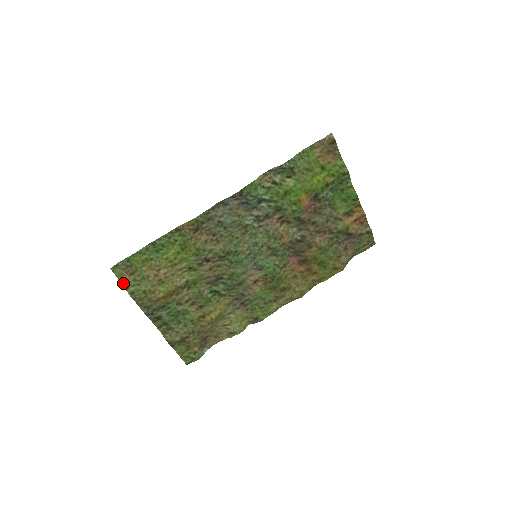
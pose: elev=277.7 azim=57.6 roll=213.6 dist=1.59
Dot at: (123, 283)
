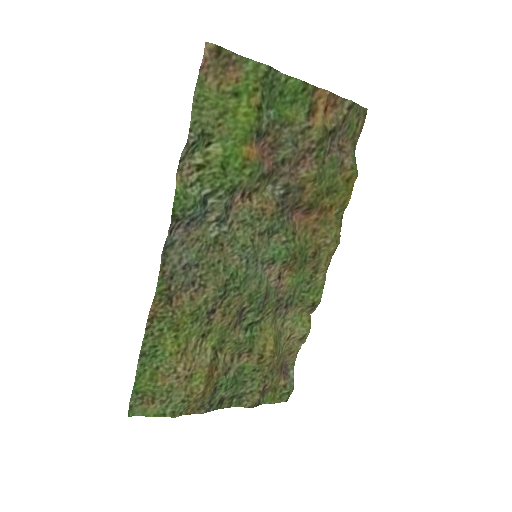
Dot at: (154, 414)
